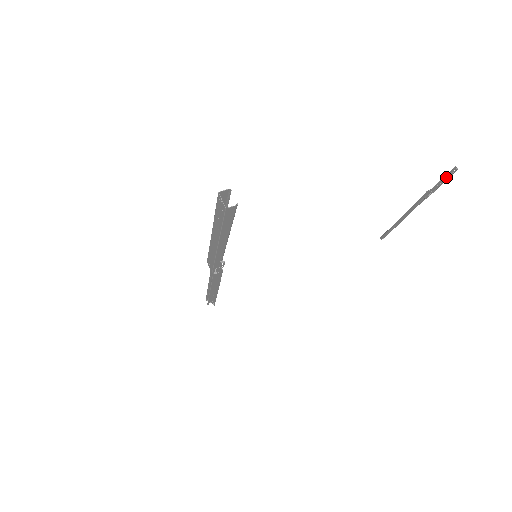
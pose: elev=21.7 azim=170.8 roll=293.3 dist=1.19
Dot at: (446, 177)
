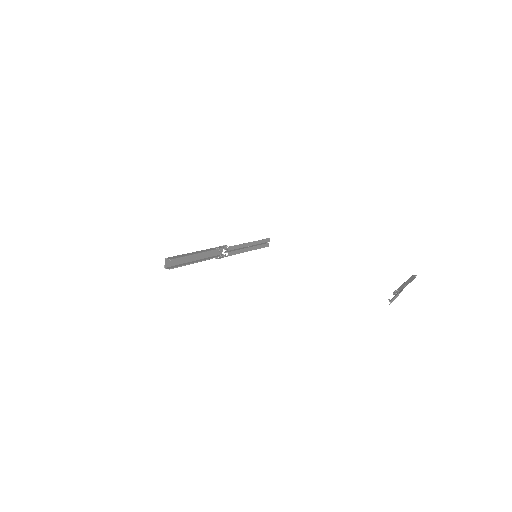
Dot at: (394, 299)
